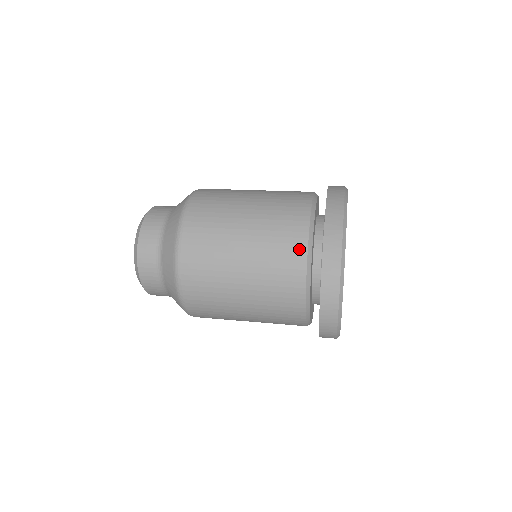
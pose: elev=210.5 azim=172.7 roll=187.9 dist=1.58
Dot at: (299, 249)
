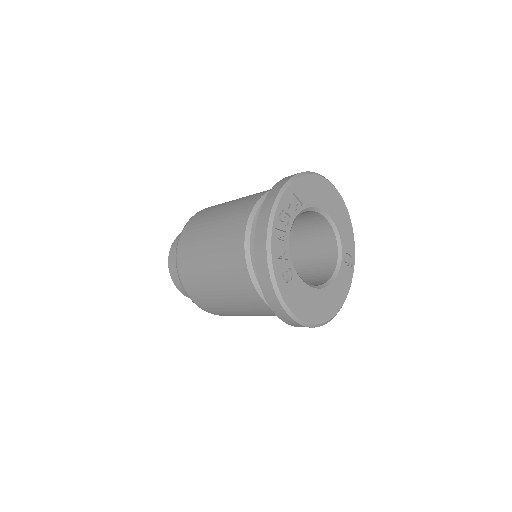
Dot at: (240, 261)
